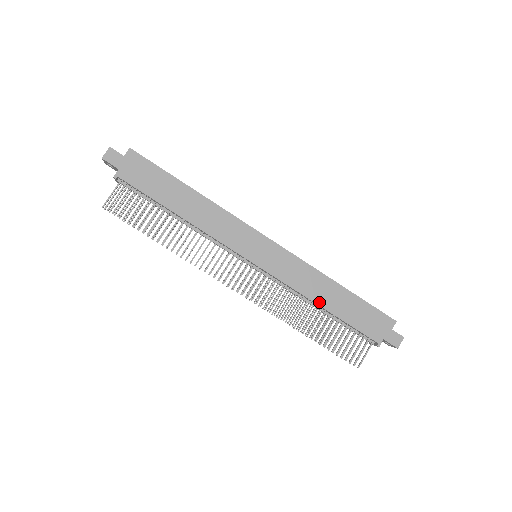
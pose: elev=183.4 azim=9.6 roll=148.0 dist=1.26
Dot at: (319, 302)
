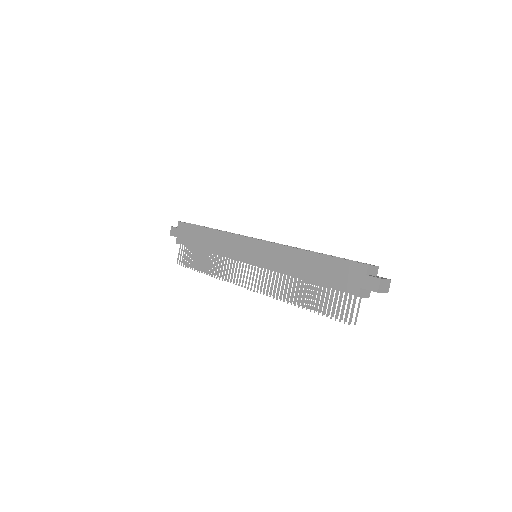
Dot at: (298, 274)
